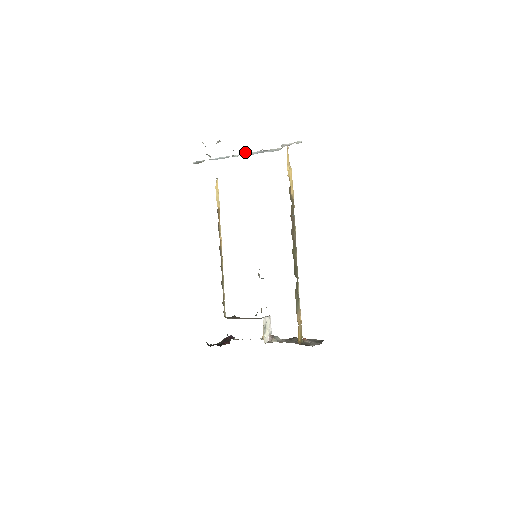
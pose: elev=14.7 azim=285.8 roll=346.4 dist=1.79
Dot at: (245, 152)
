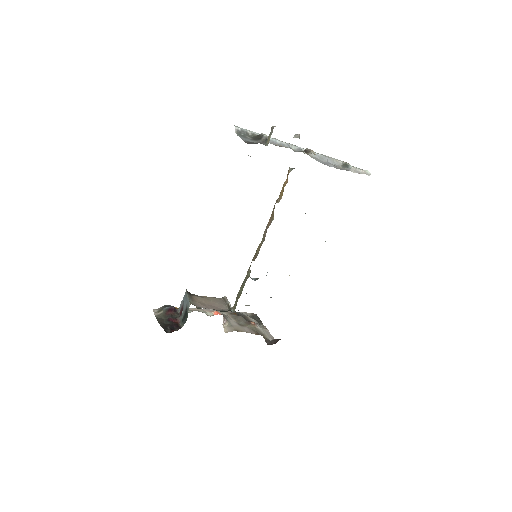
Dot at: occluded
